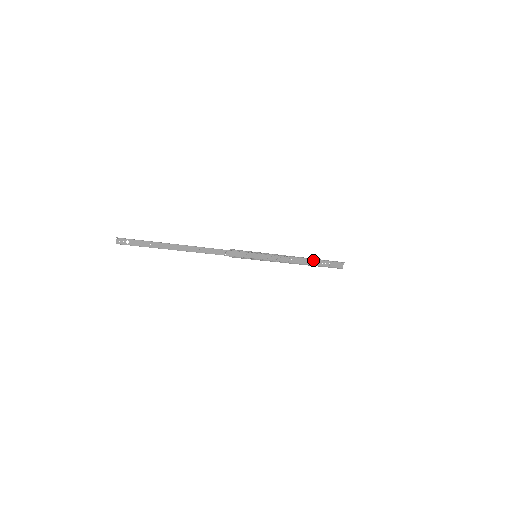
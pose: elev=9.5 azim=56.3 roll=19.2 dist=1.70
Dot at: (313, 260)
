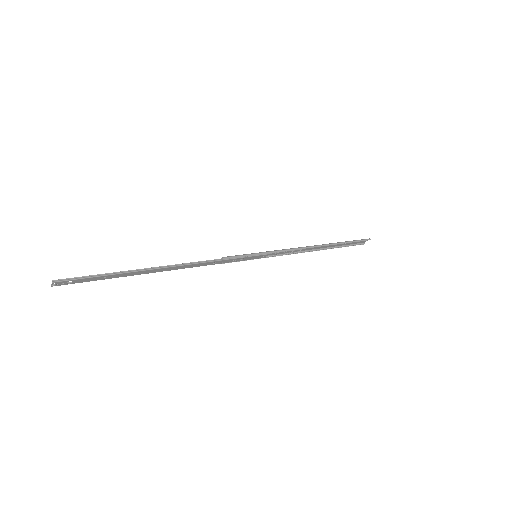
Dot at: (331, 244)
